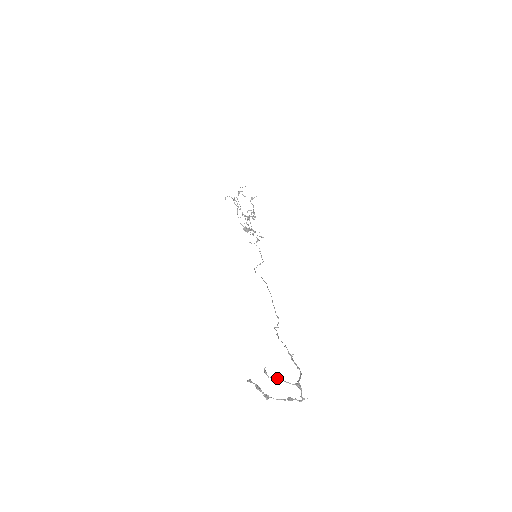
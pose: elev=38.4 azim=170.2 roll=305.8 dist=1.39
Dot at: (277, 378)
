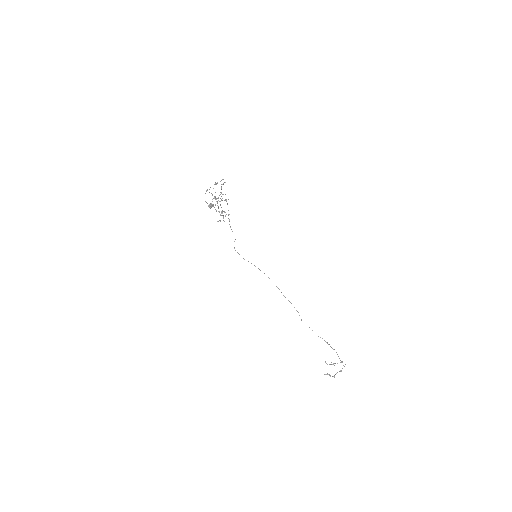
Dot at: occluded
